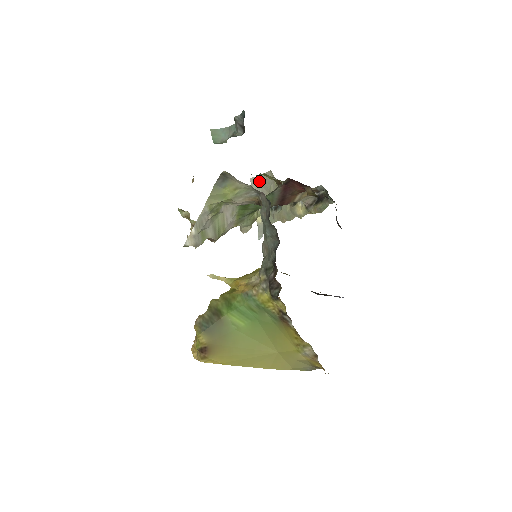
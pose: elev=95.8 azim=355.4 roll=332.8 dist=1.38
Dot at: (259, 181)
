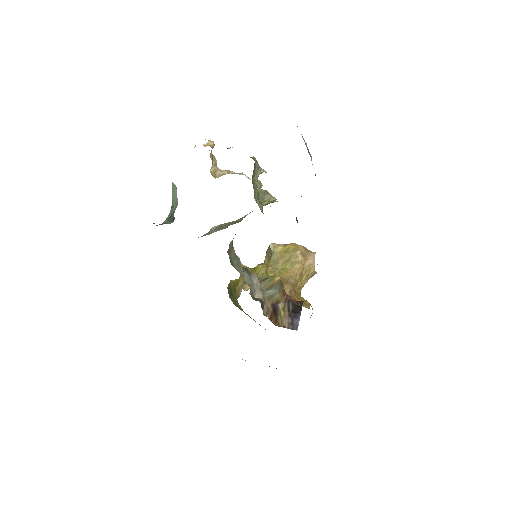
Dot at: occluded
